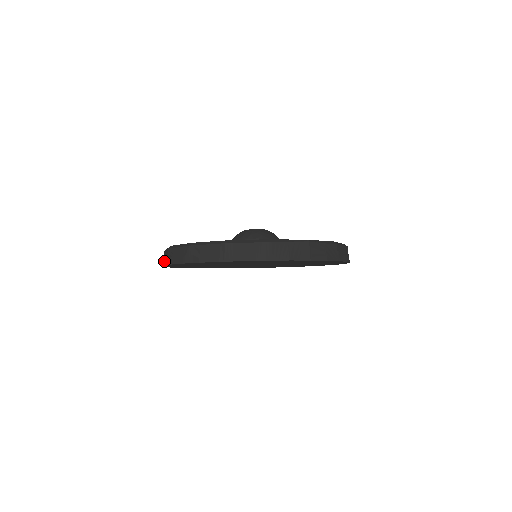
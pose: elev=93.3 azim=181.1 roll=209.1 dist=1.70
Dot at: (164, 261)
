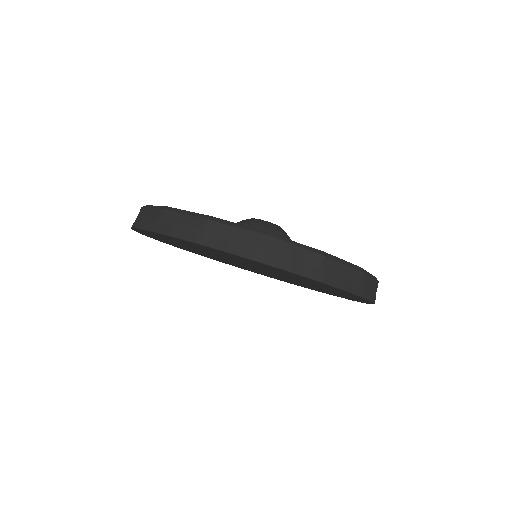
Dot at: occluded
